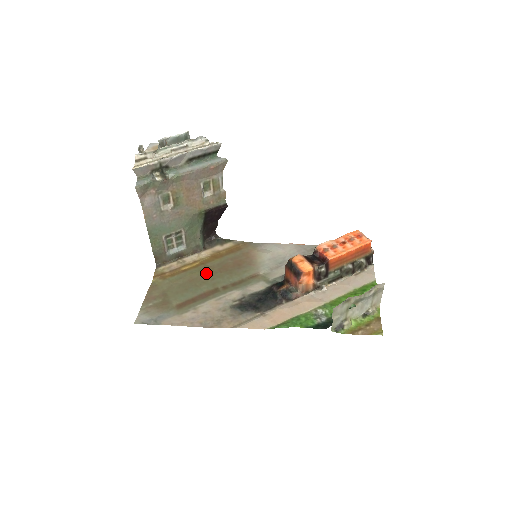
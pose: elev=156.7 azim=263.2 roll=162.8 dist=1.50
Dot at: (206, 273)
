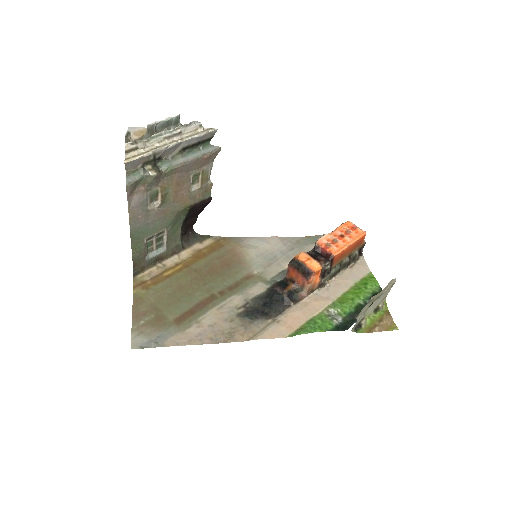
Dot at: (195, 278)
